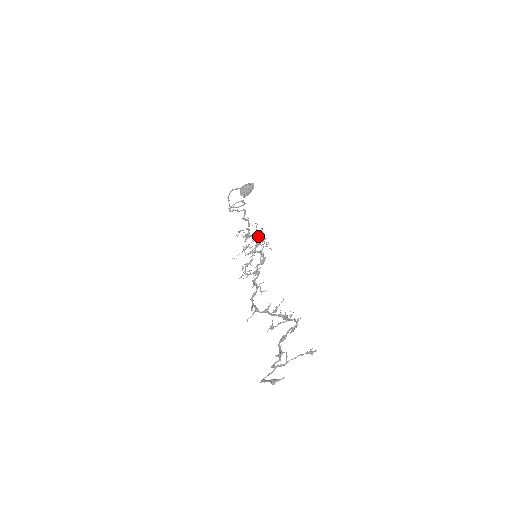
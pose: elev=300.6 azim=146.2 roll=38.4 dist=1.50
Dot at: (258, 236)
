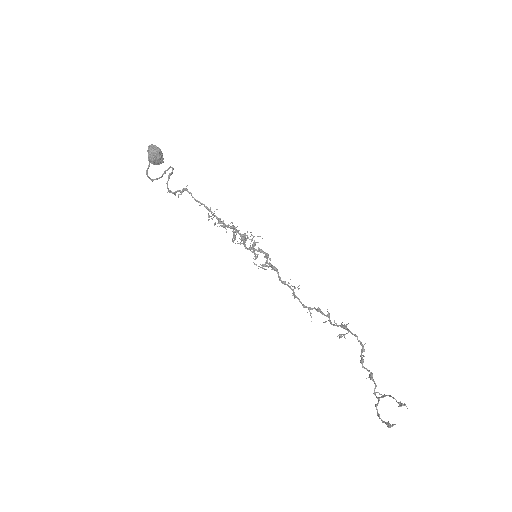
Dot at: occluded
